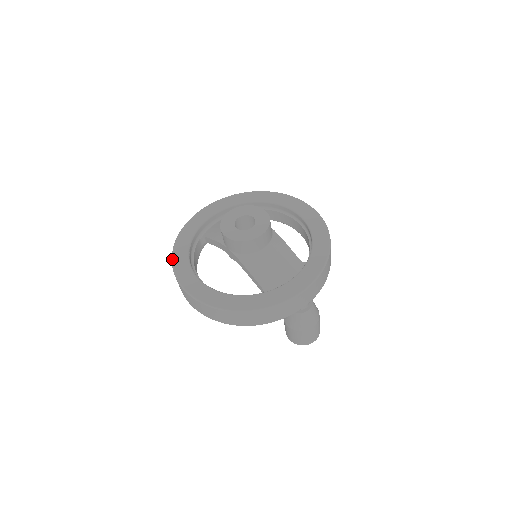
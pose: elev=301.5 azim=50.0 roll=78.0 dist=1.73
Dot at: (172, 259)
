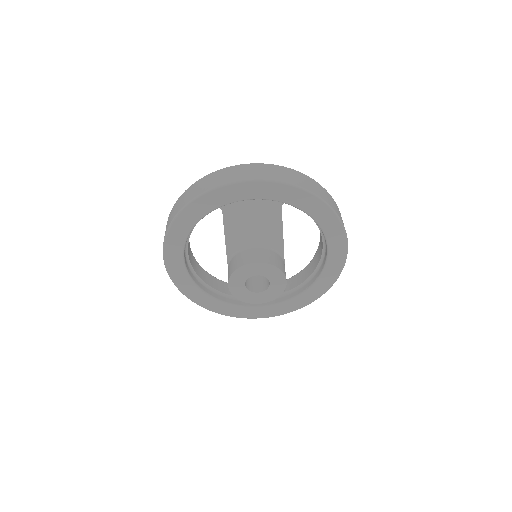
Dot at: (169, 228)
